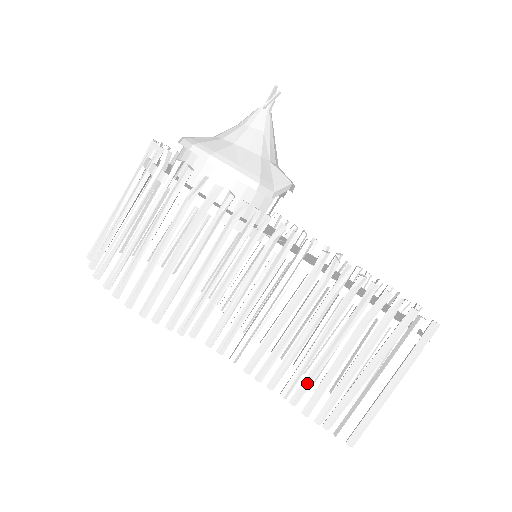
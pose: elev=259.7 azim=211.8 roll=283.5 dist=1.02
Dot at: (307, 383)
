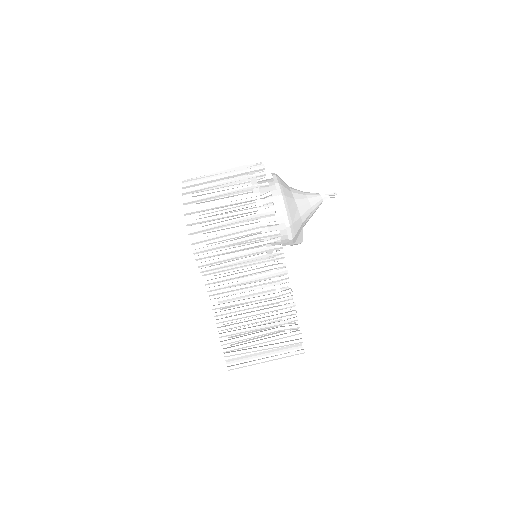
Dot at: (234, 333)
